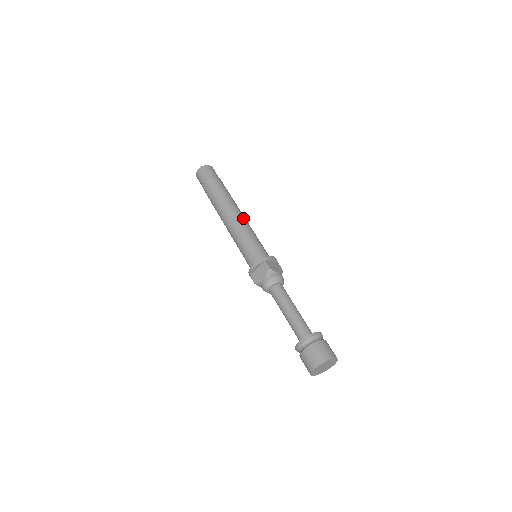
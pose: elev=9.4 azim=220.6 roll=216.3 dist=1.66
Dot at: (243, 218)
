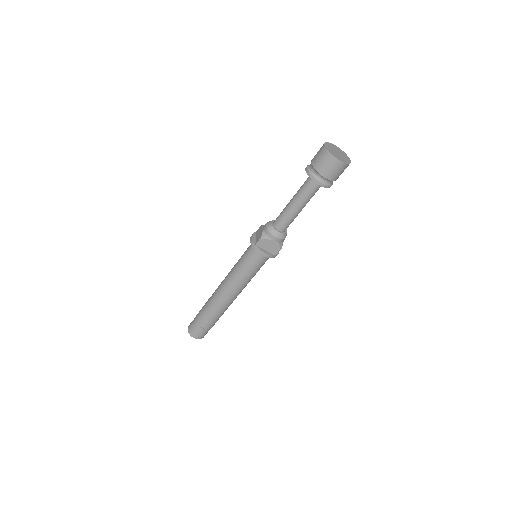
Dot at: occluded
